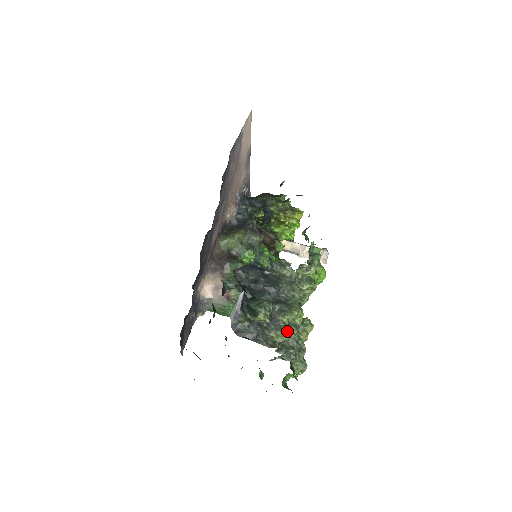
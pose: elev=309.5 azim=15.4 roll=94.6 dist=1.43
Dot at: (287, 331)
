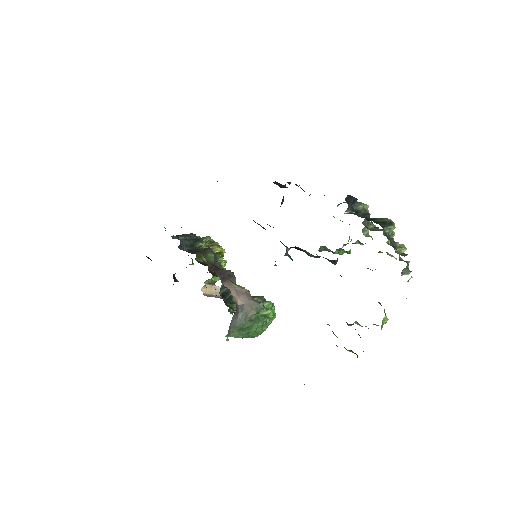
Dot at: occluded
